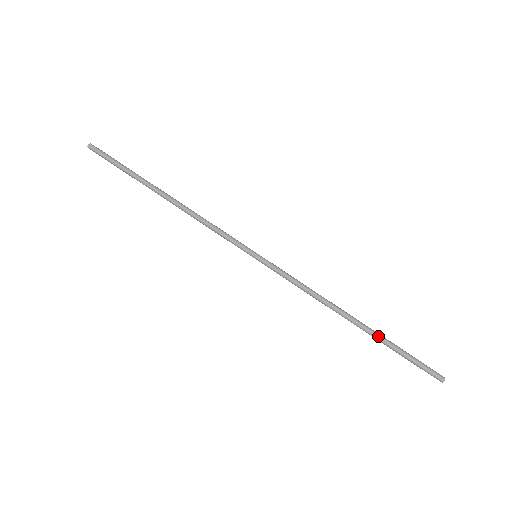
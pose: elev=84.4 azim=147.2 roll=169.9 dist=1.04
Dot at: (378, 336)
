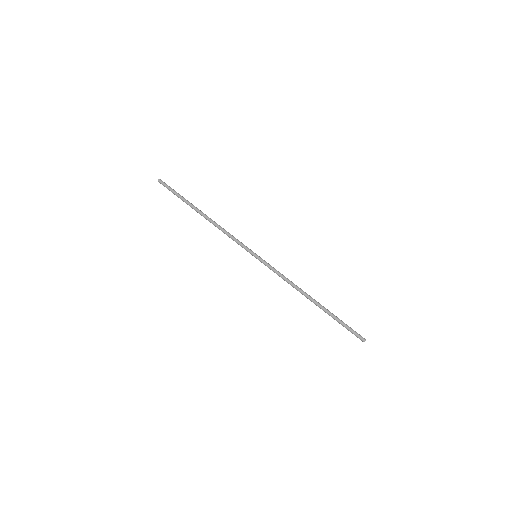
Dot at: (327, 310)
